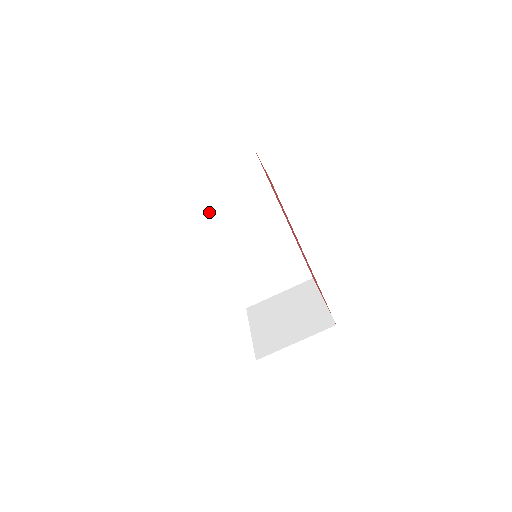
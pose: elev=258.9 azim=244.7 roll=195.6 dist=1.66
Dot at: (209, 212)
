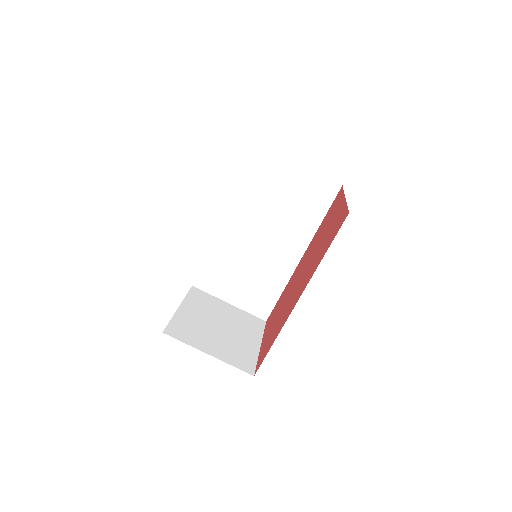
Dot at: (257, 185)
